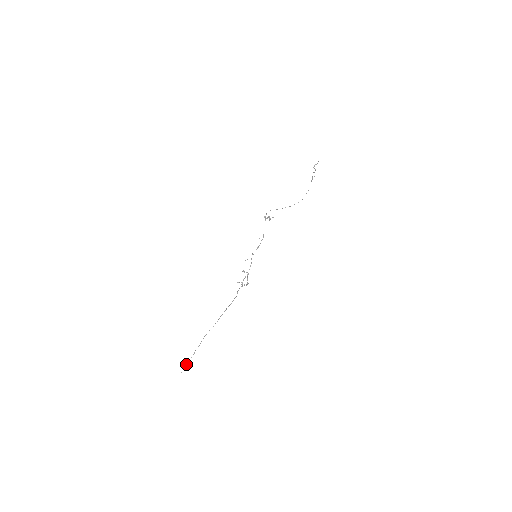
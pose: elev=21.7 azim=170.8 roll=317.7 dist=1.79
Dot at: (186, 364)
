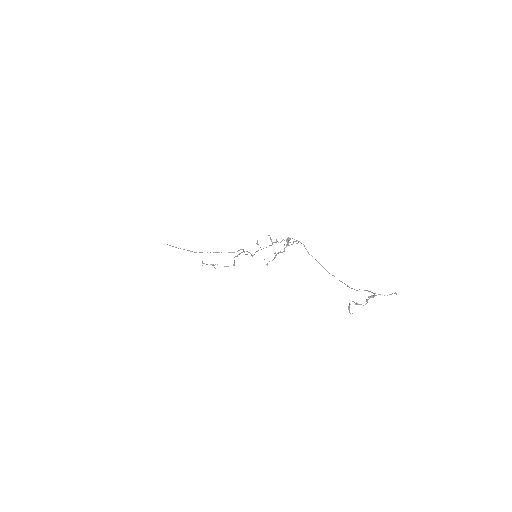
Dot at: (170, 245)
